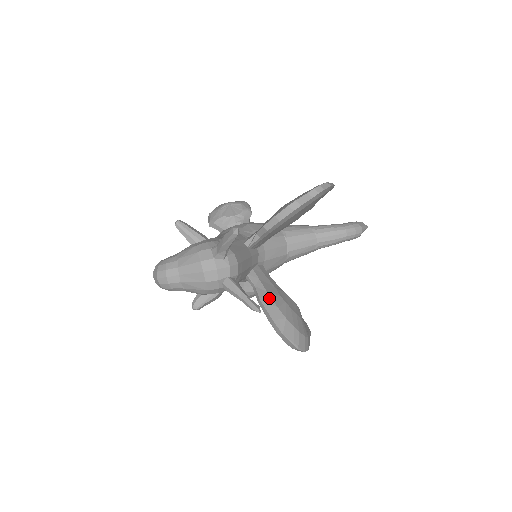
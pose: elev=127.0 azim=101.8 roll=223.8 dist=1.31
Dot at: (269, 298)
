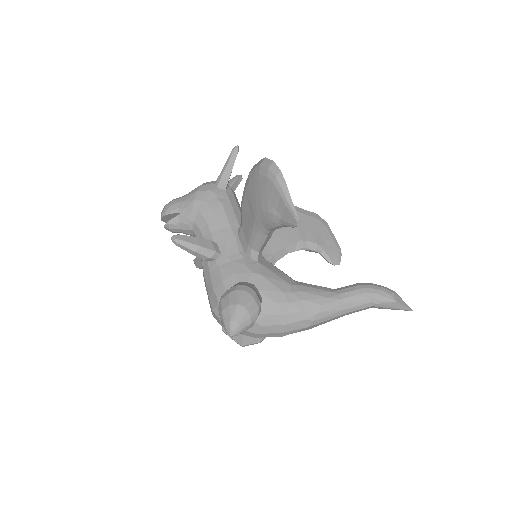
Dot at: occluded
